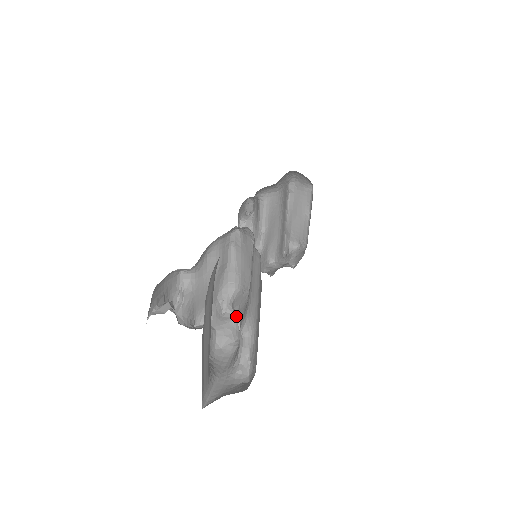
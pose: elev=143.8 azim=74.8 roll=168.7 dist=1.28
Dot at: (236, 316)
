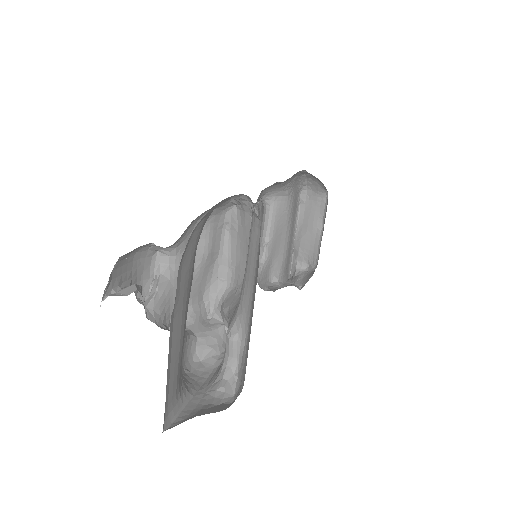
Dot at: (225, 322)
